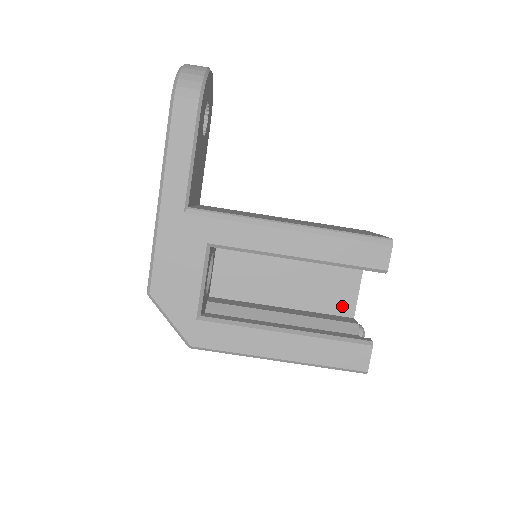
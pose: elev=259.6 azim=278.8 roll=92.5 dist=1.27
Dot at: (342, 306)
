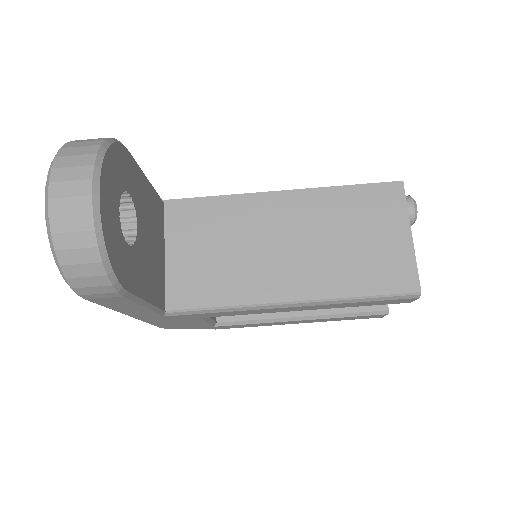
Dot at: occluded
